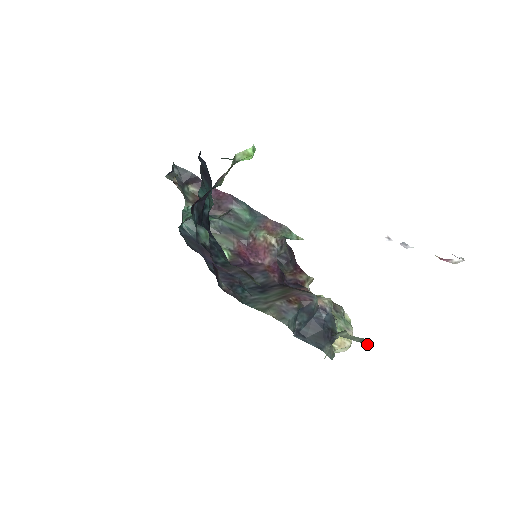
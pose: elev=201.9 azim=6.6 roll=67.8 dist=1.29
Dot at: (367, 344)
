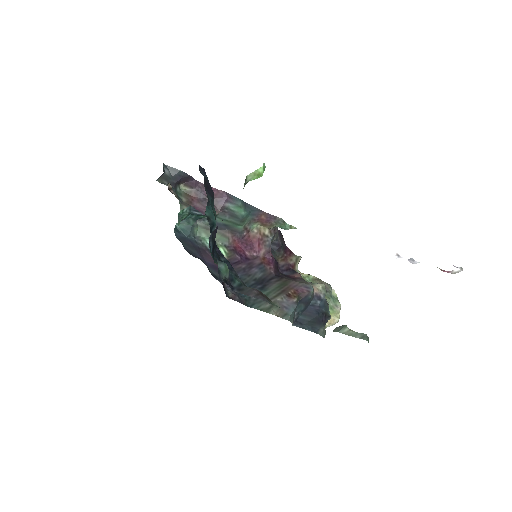
Dot at: (368, 339)
